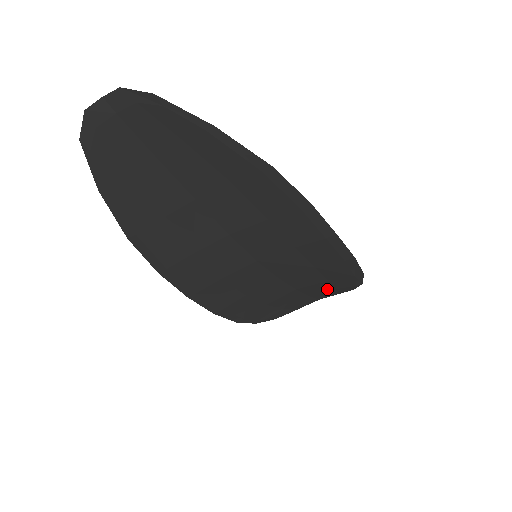
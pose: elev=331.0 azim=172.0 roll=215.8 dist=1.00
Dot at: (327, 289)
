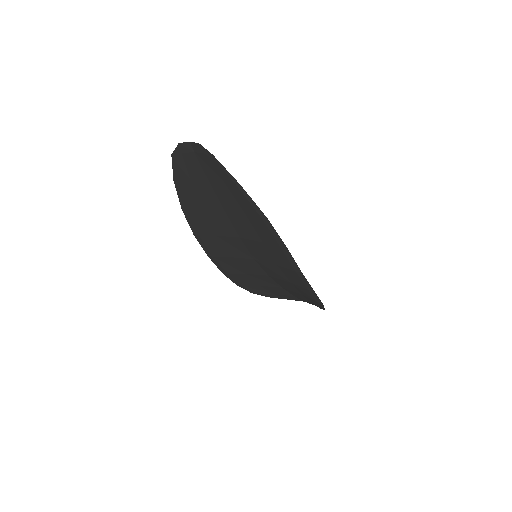
Dot at: (304, 299)
